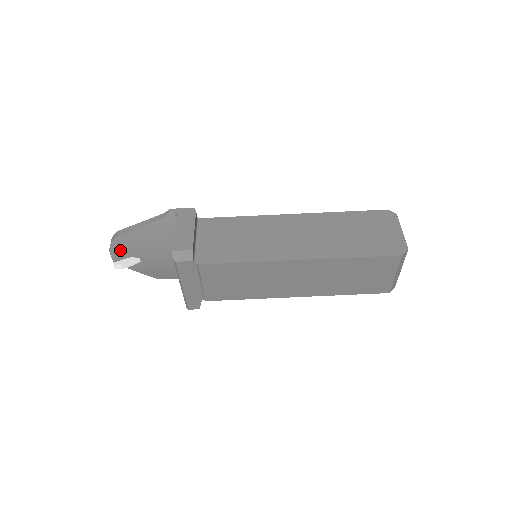
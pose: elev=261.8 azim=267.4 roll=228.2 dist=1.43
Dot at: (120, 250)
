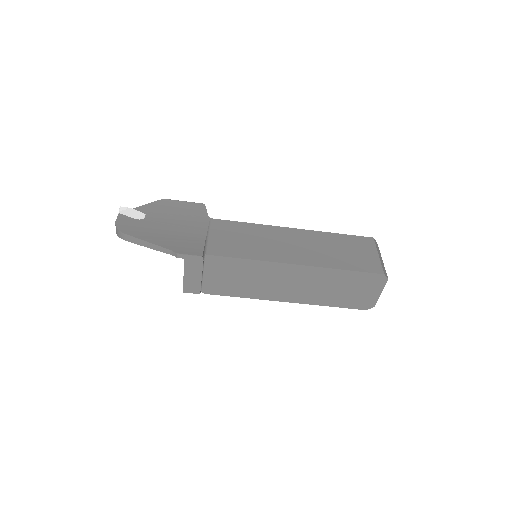
Dot at: occluded
